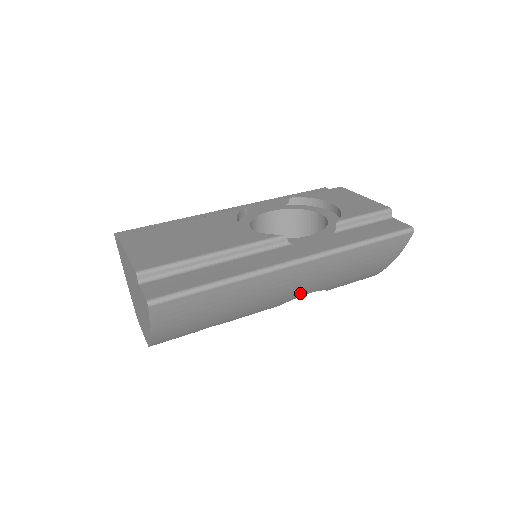
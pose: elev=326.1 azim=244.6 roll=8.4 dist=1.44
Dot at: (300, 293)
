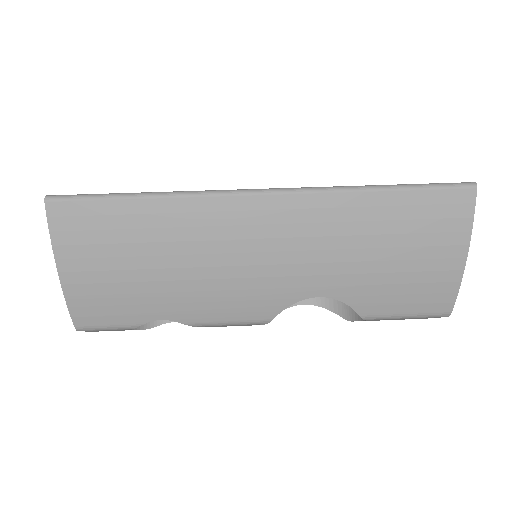
Dot at: (296, 284)
